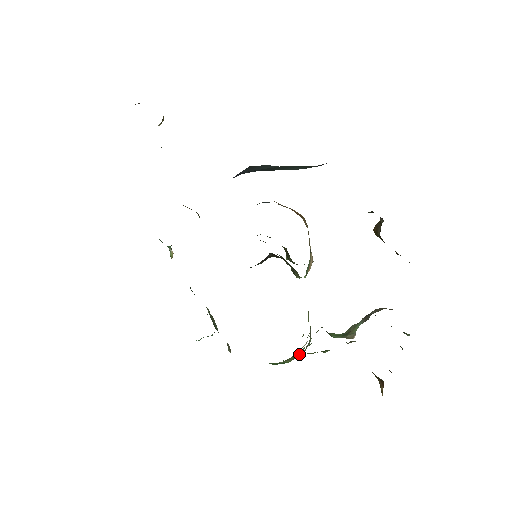
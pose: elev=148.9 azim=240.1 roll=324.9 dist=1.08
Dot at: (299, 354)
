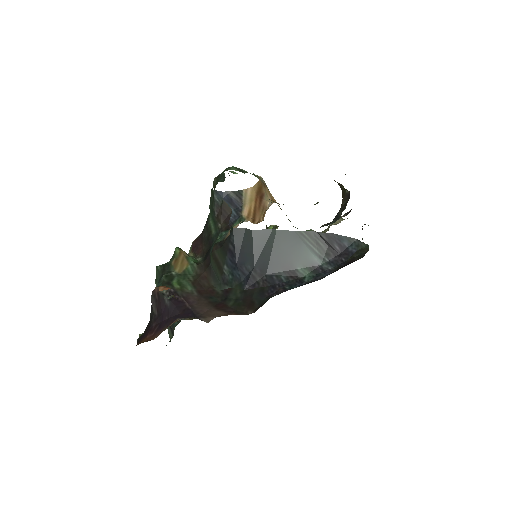
Dot at: occluded
